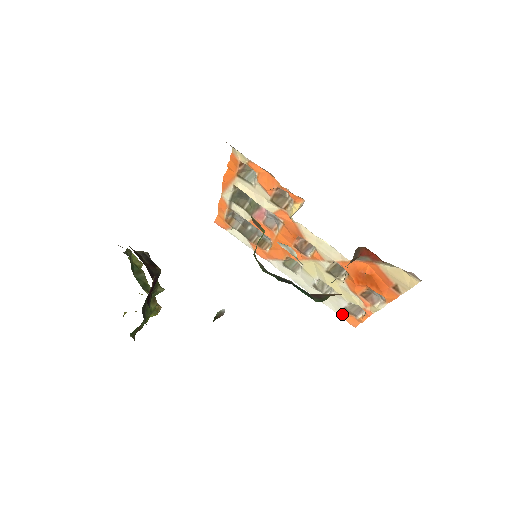
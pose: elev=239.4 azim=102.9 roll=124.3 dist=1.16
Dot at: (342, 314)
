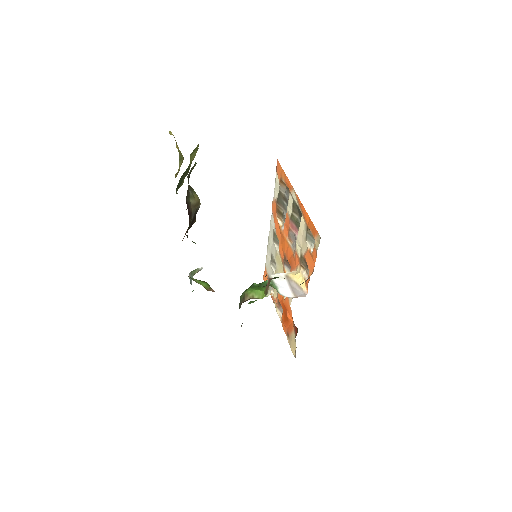
Dot at: (266, 271)
